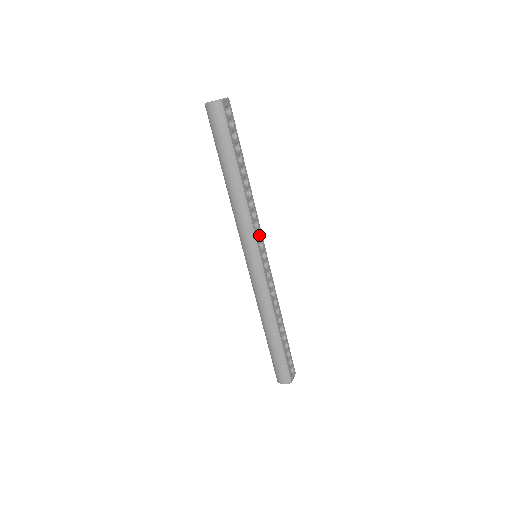
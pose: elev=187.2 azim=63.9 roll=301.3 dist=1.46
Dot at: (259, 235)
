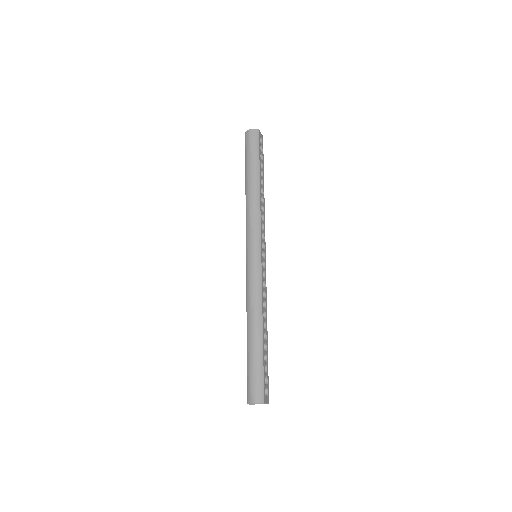
Dot at: (263, 238)
